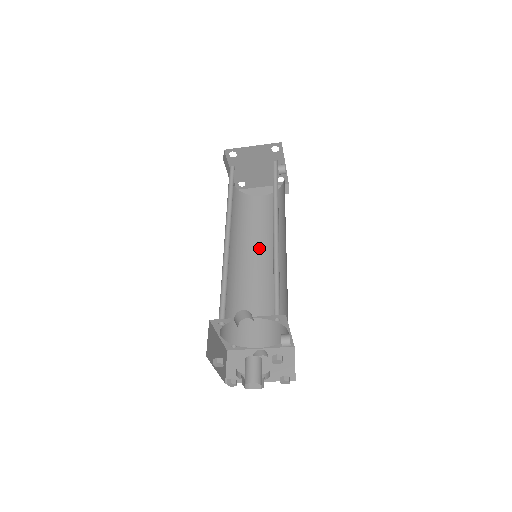
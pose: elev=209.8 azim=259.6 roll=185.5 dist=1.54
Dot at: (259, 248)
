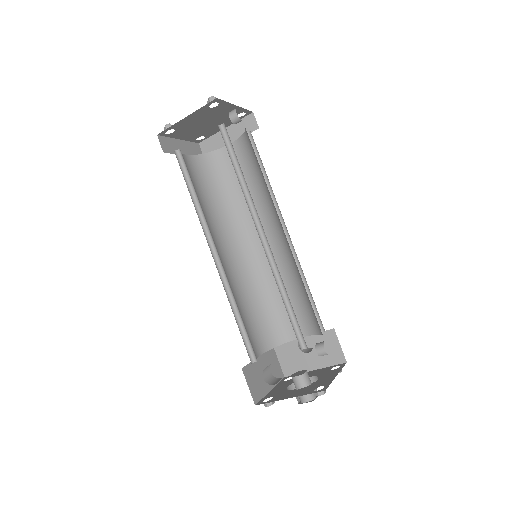
Dot at: occluded
